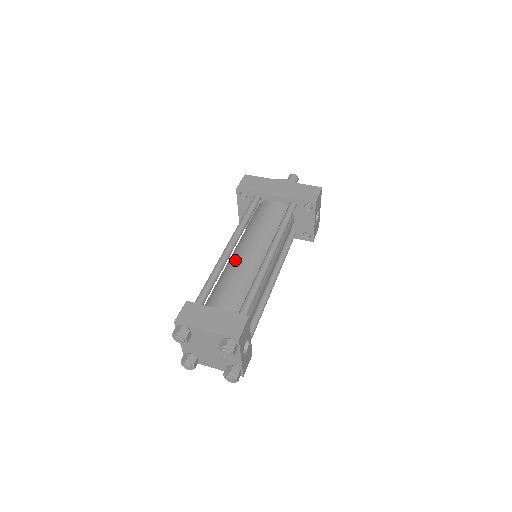
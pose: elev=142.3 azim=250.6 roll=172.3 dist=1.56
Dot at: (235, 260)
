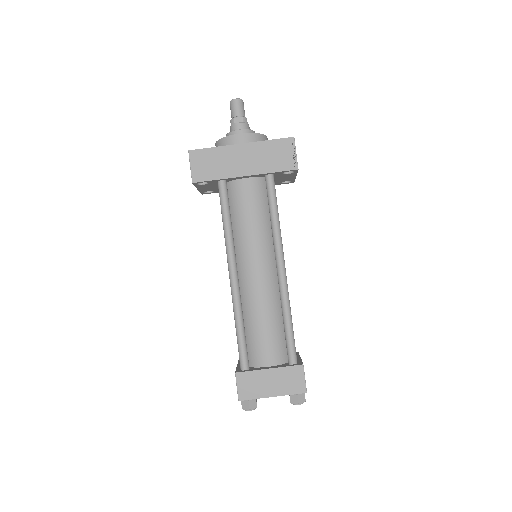
Dot at: (248, 291)
